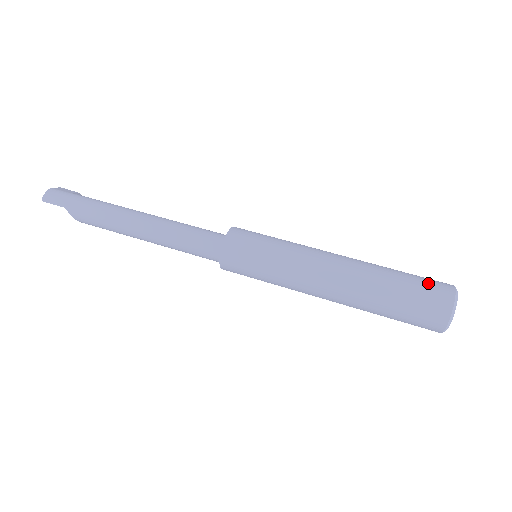
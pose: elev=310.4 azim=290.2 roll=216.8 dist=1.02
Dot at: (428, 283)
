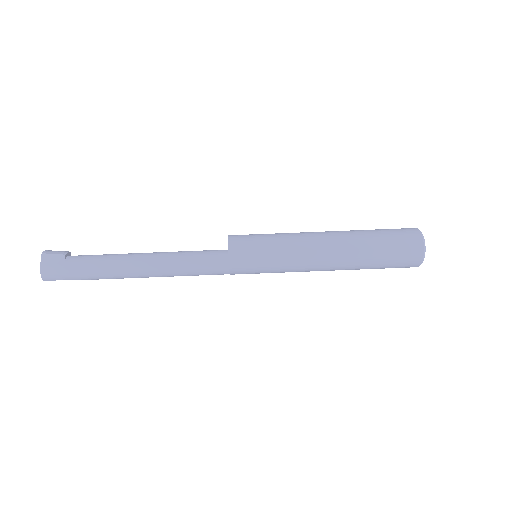
Dot at: (402, 248)
